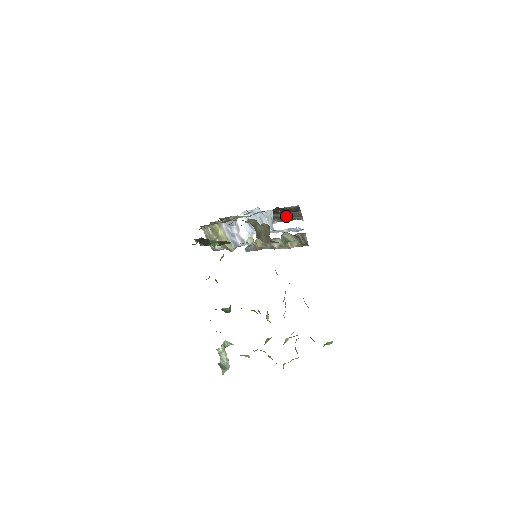
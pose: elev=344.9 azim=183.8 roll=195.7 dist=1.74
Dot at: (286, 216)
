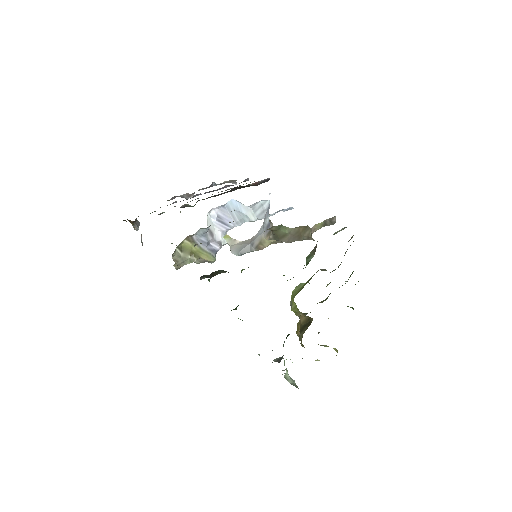
Dot at: occluded
